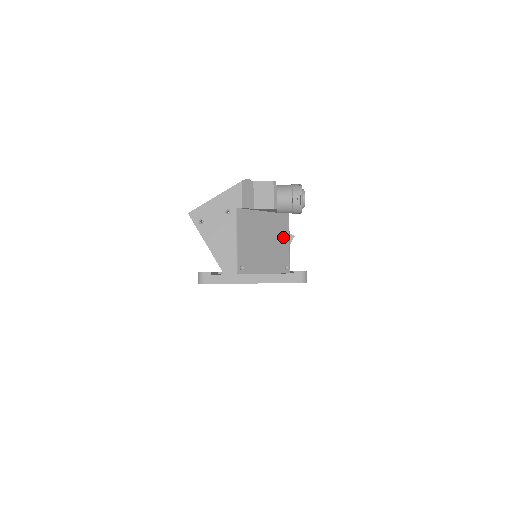
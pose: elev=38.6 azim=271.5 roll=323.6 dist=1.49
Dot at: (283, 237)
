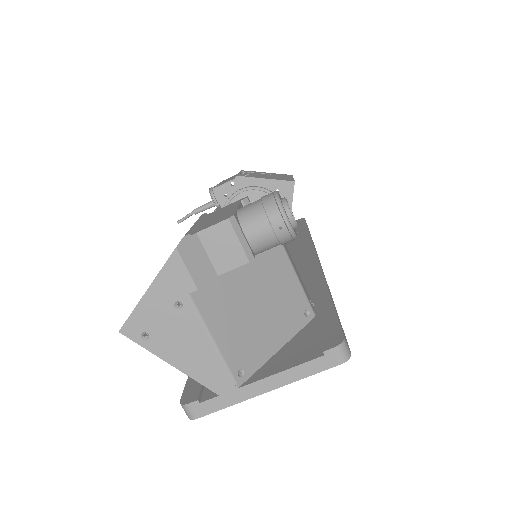
Dot at: (283, 274)
